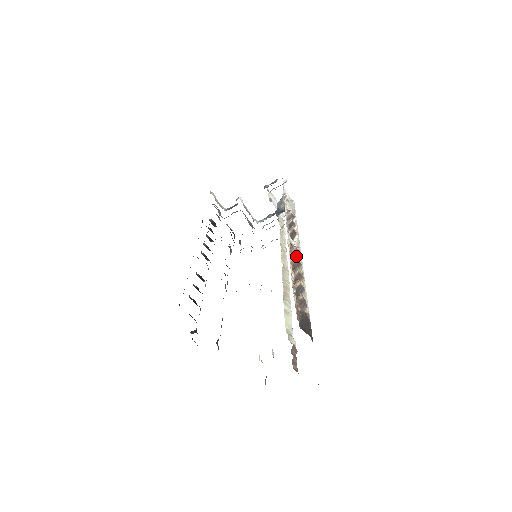
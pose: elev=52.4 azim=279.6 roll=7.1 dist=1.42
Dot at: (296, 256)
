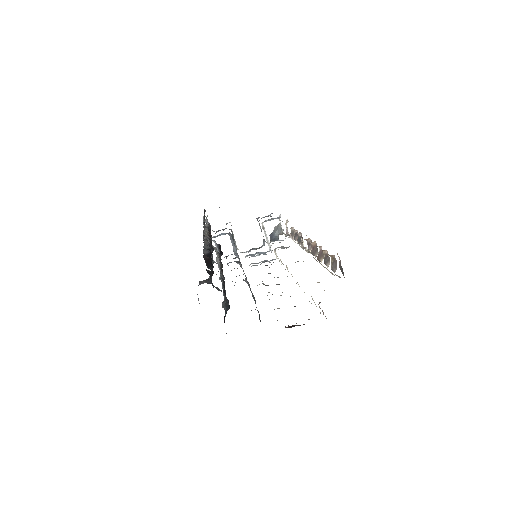
Dot at: occluded
